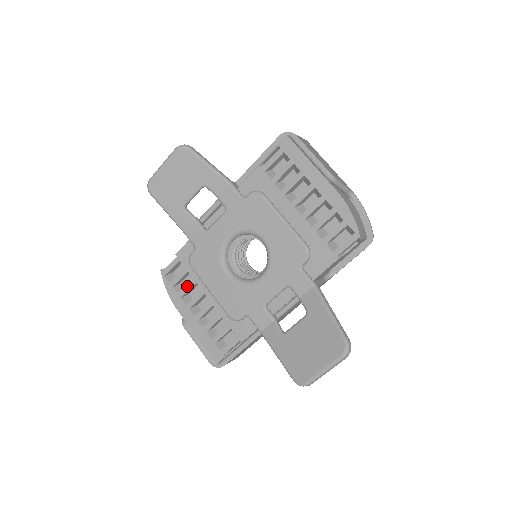
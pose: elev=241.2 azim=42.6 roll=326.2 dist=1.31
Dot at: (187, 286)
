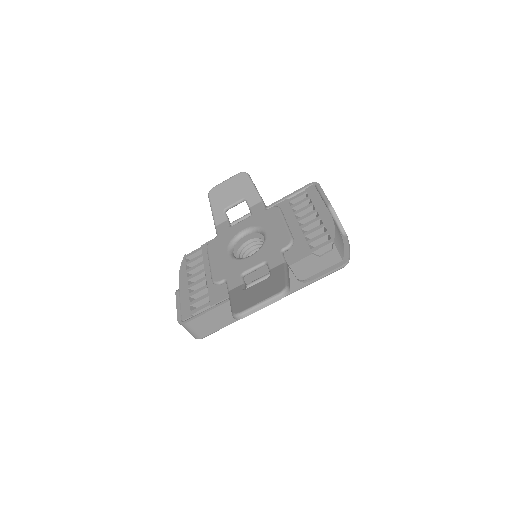
Dot at: (196, 265)
